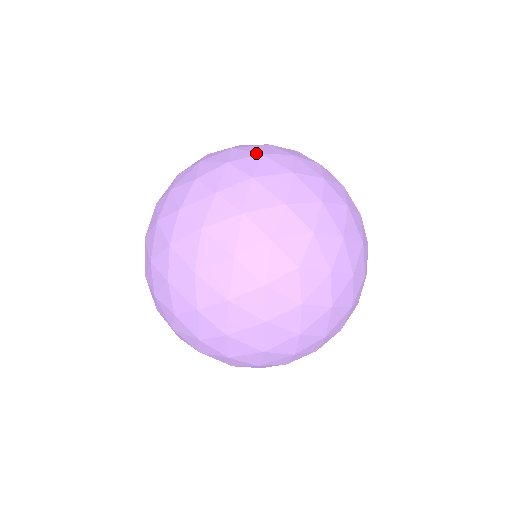
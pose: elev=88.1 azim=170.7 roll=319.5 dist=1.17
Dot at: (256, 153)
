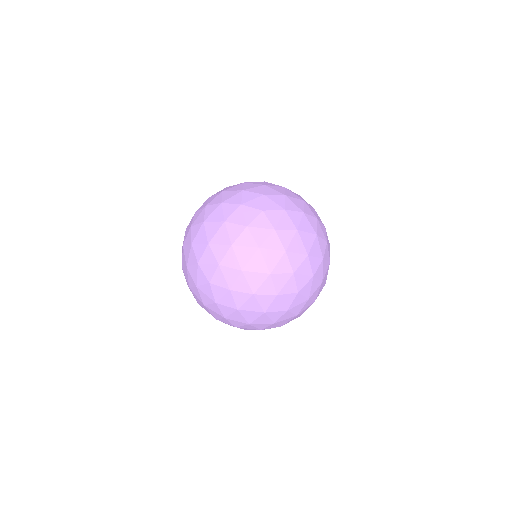
Dot at: (321, 259)
